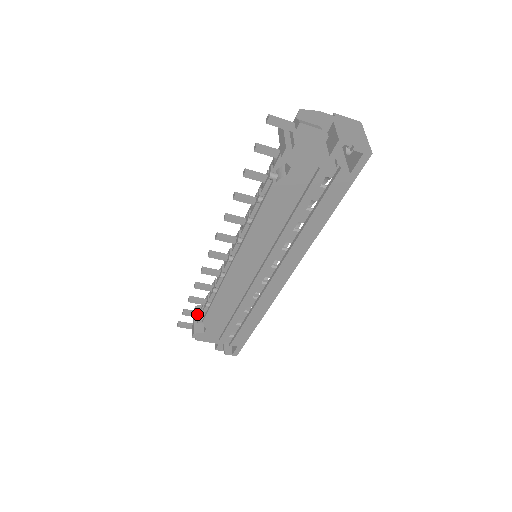
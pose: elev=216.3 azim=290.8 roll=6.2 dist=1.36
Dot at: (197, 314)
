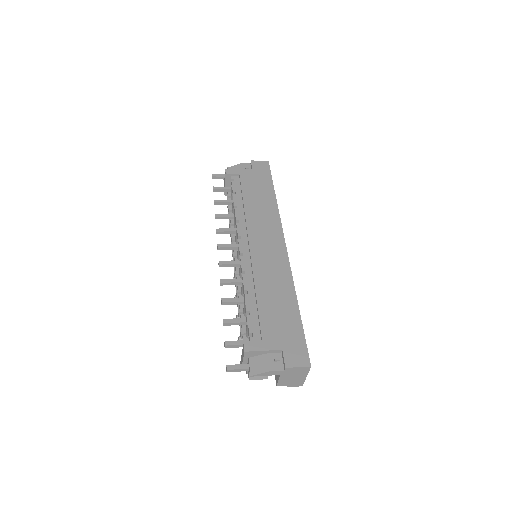
Dot at: occluded
